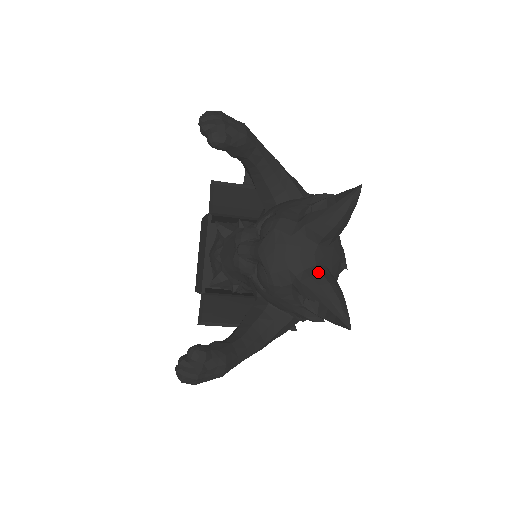
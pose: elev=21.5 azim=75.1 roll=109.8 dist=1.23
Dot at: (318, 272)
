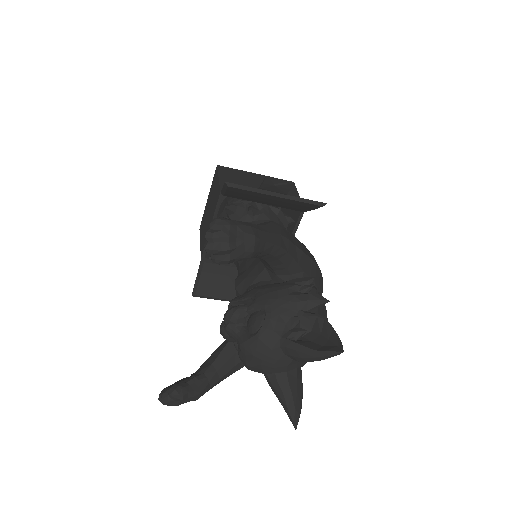
Dot at: (286, 380)
